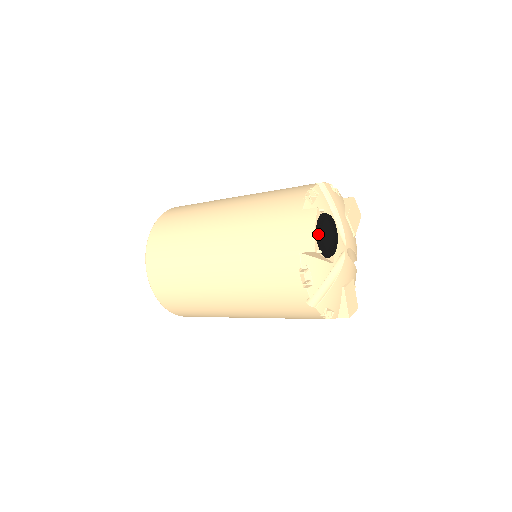
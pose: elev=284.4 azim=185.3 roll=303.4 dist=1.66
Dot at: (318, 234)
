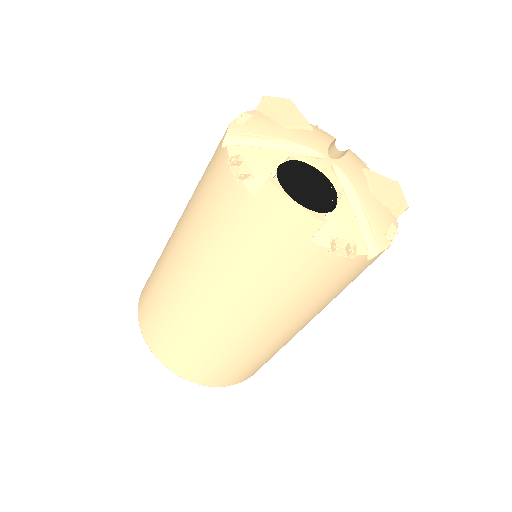
Dot at: (305, 204)
